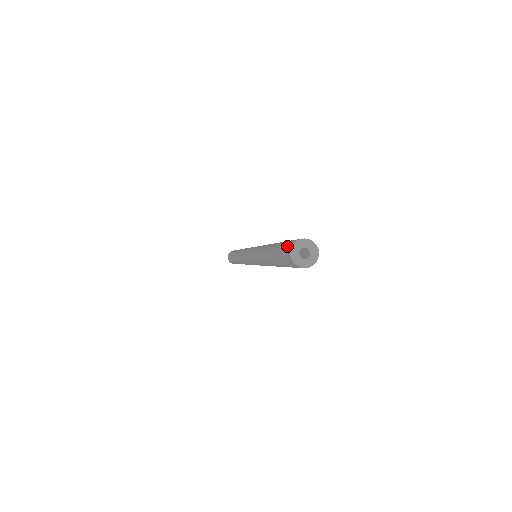
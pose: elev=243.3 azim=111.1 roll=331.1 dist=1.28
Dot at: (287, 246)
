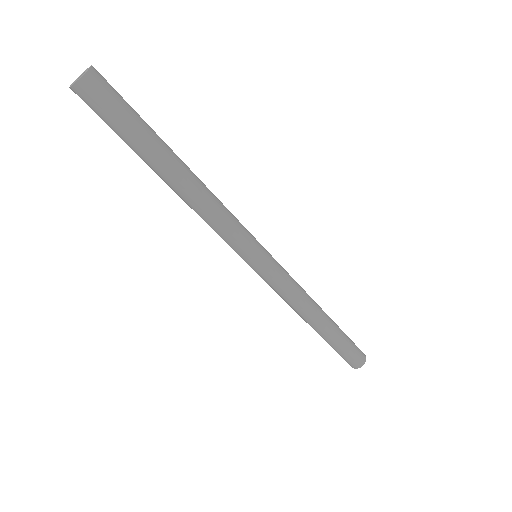
Dot at: occluded
